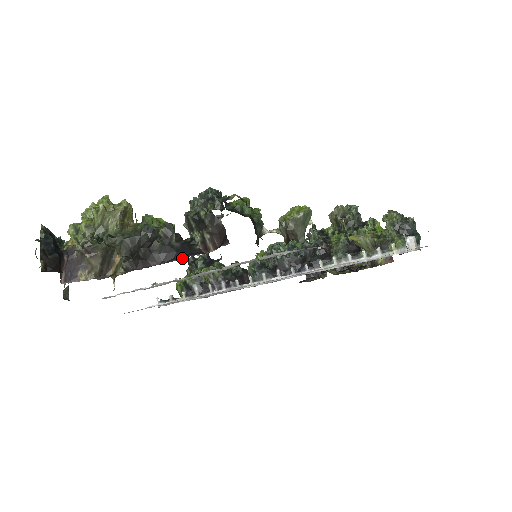
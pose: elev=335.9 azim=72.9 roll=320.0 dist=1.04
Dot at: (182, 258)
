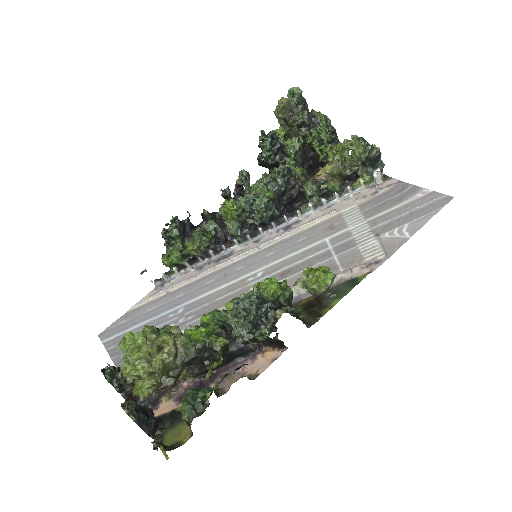
Dot at: (244, 359)
